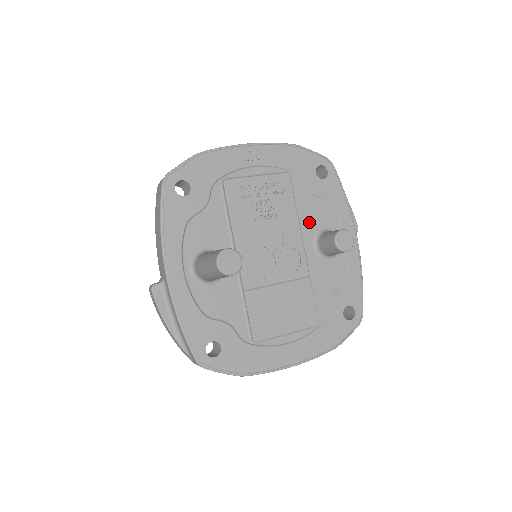
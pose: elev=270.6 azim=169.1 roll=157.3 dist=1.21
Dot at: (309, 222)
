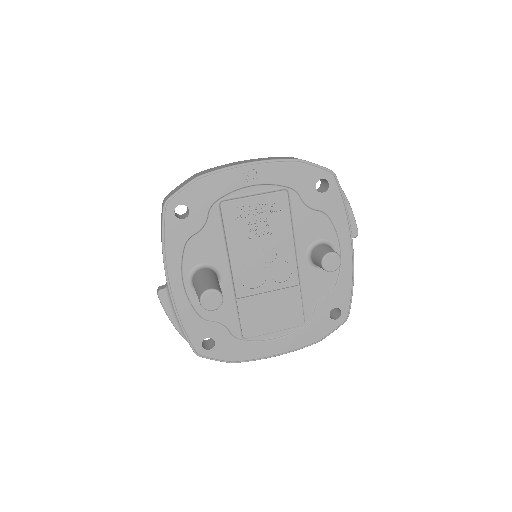
Dot at: (304, 235)
